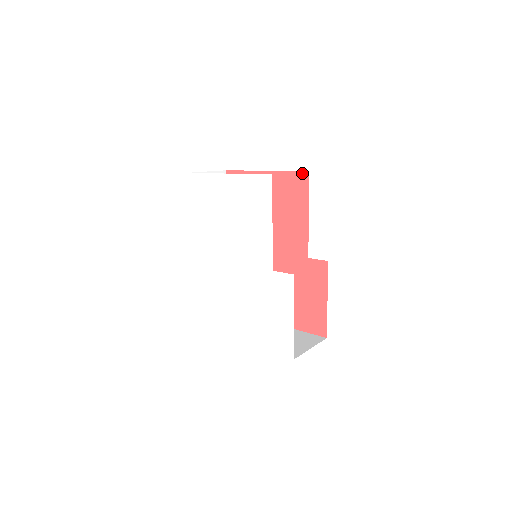
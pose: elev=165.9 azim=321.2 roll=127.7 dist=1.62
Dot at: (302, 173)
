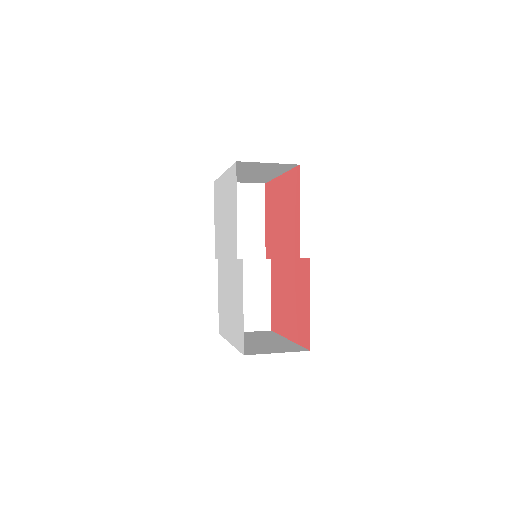
Dot at: (296, 168)
